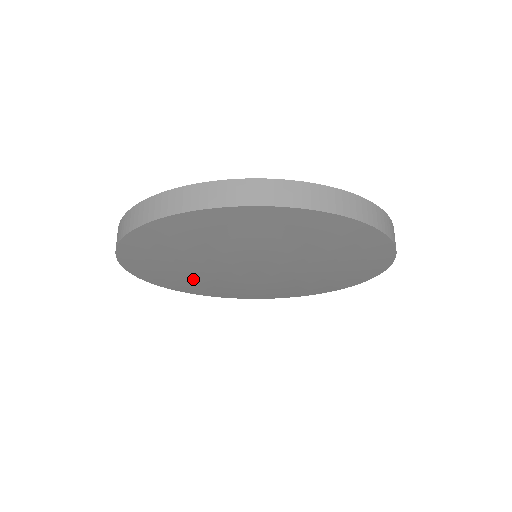
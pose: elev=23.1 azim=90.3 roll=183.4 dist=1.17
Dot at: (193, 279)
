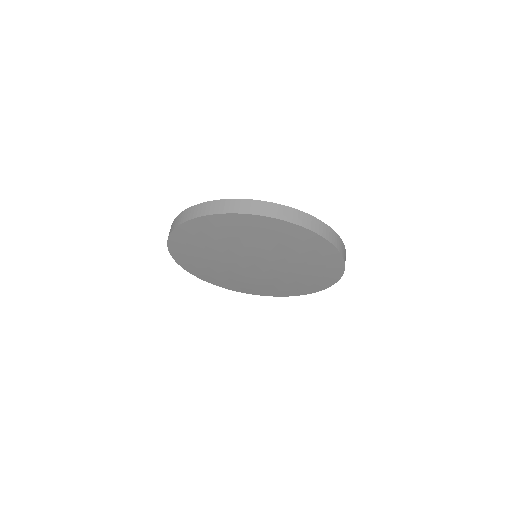
Dot at: (206, 261)
